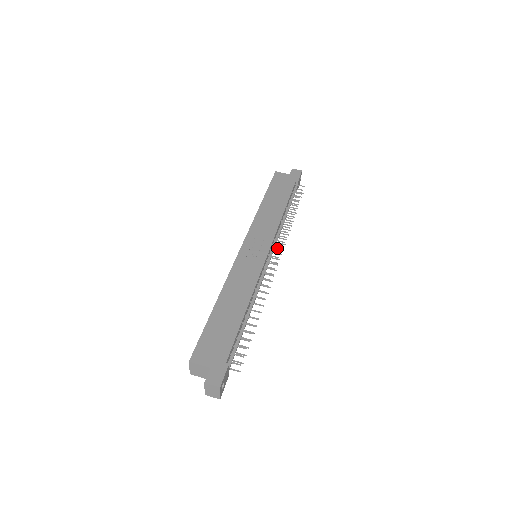
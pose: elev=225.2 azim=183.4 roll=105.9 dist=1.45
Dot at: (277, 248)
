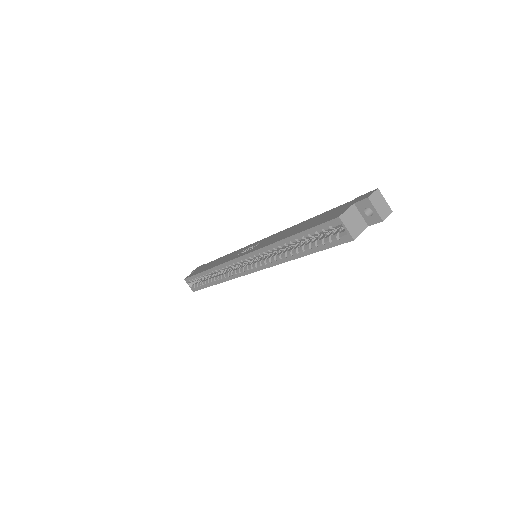
Dot at: occluded
